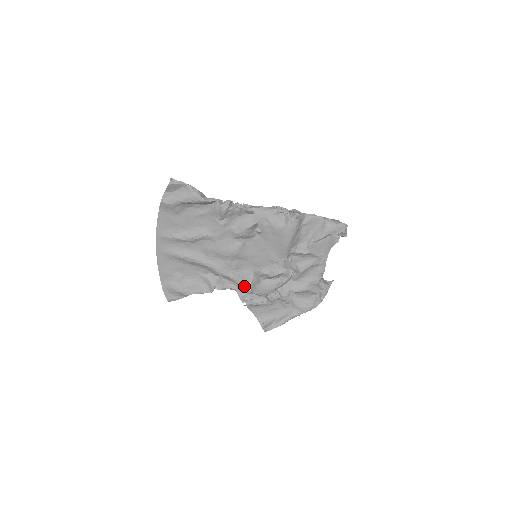
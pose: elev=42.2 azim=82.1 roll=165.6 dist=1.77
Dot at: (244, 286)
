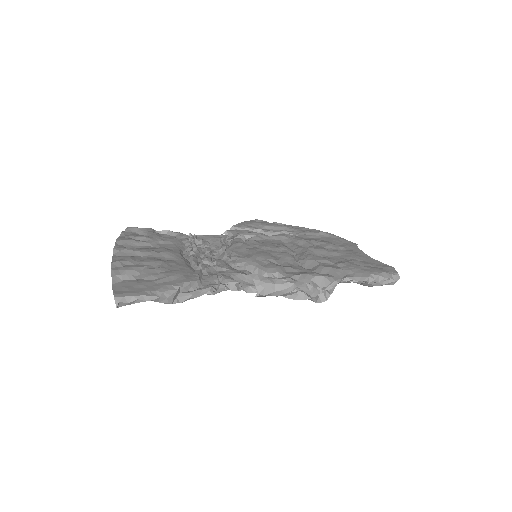
Dot at: occluded
